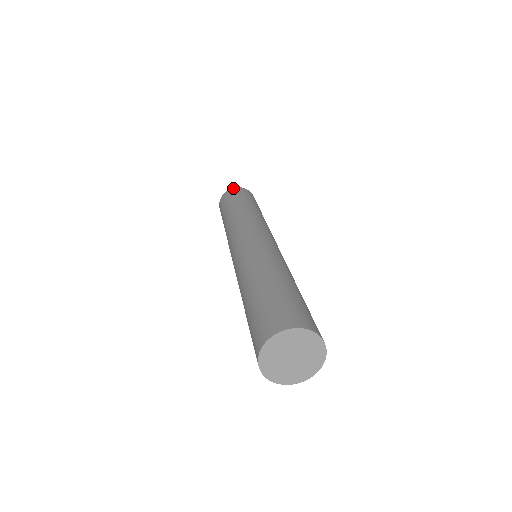
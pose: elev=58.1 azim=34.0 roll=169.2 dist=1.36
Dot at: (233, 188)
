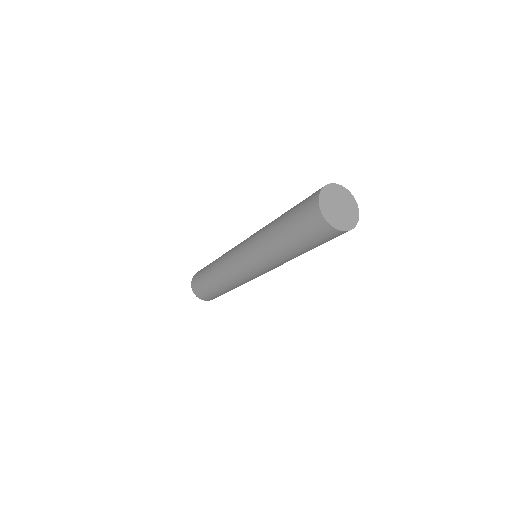
Dot at: occluded
